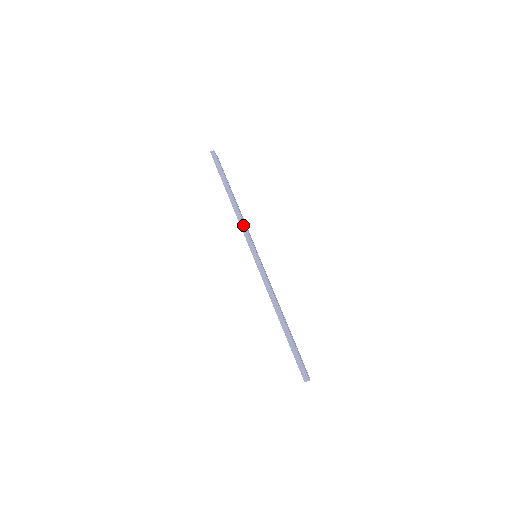
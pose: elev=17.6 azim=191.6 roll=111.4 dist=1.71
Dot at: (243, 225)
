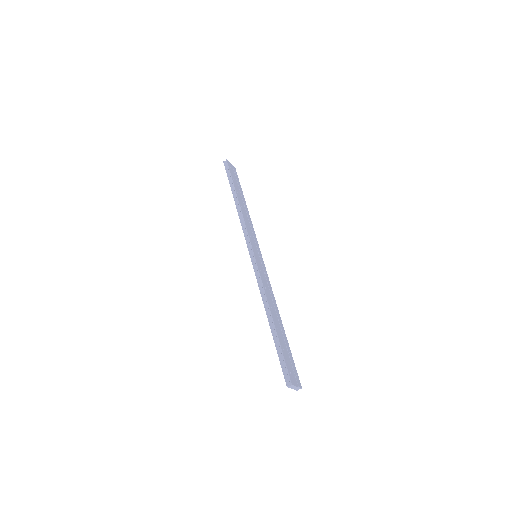
Dot at: (244, 226)
